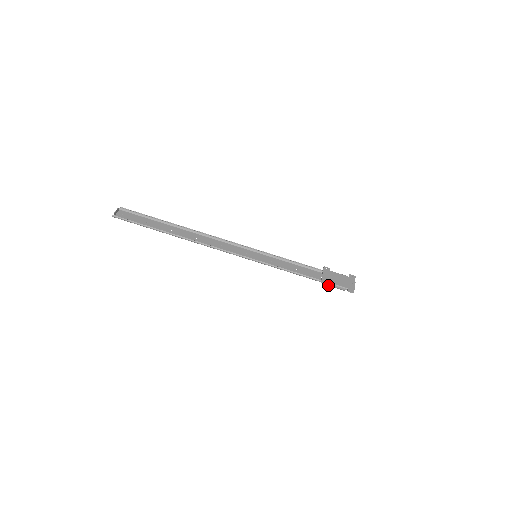
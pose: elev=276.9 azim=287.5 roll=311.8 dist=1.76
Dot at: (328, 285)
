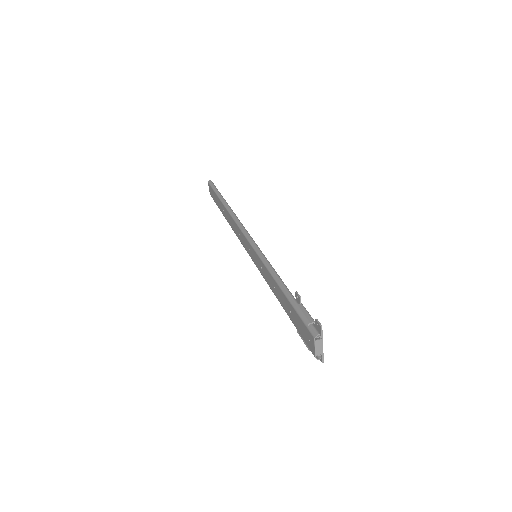
Dot at: (296, 305)
